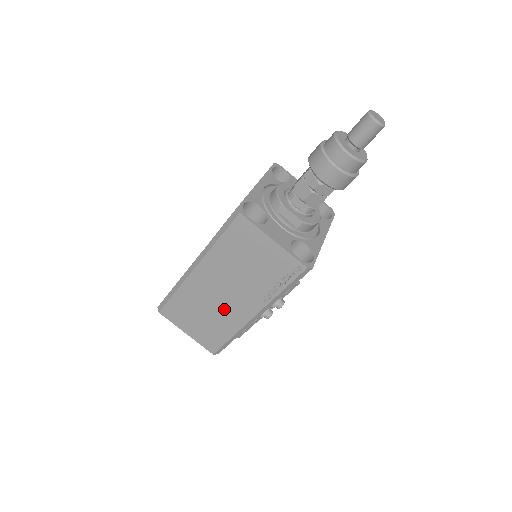
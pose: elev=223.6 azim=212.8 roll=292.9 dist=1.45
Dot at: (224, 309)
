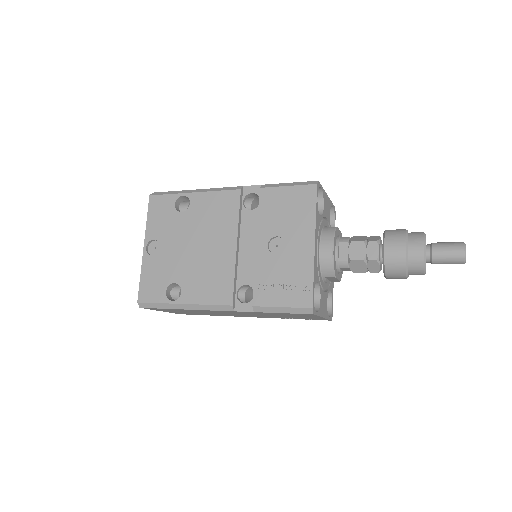
Dot at: (224, 314)
